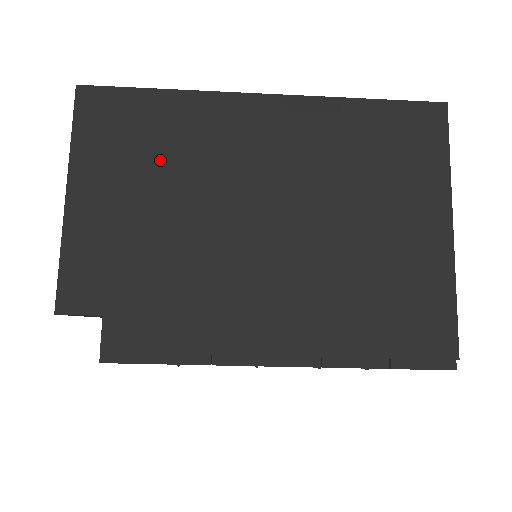
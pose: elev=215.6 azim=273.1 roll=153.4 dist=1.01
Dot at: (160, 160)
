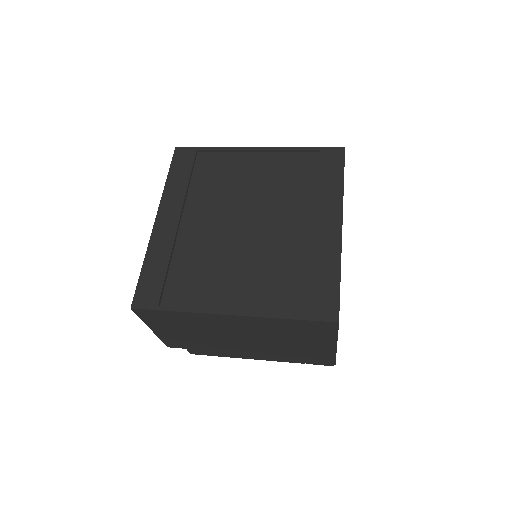
Dot at: (187, 326)
